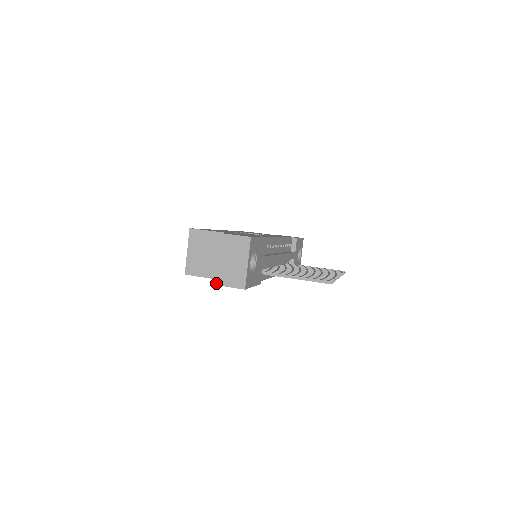
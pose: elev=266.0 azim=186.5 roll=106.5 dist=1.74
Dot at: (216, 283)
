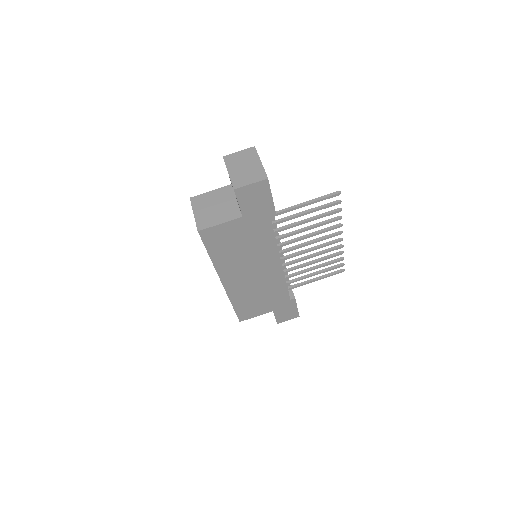
Dot at: (238, 187)
